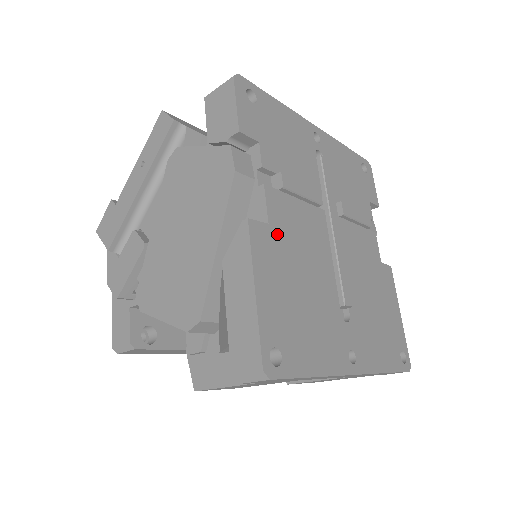
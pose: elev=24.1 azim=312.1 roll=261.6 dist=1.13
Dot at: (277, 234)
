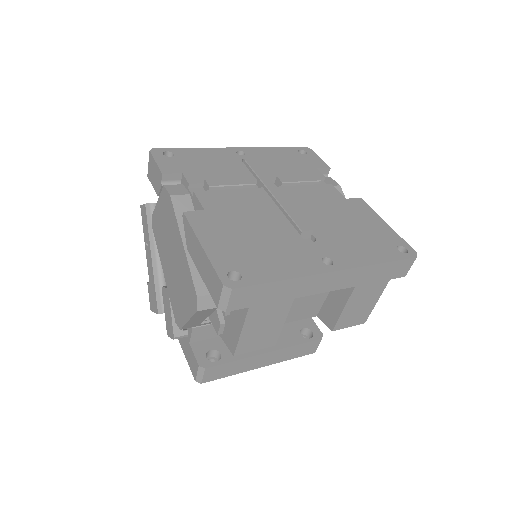
Dot at: (215, 213)
